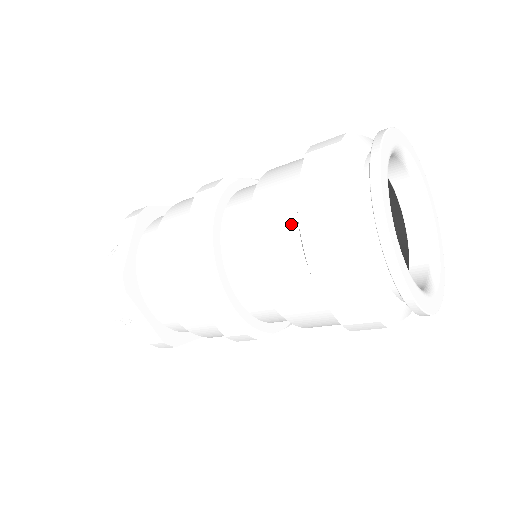
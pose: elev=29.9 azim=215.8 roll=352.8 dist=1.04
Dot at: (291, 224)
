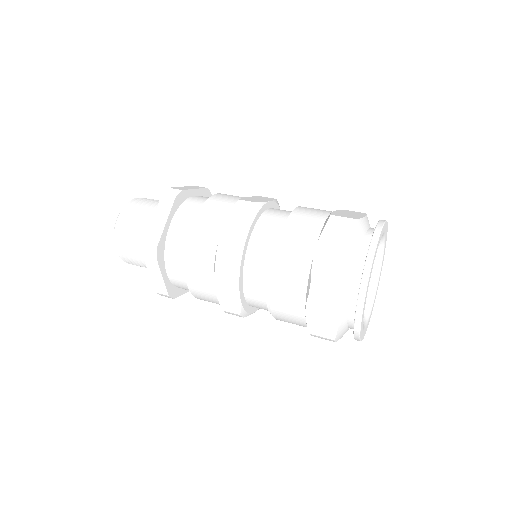
Dot at: (304, 270)
